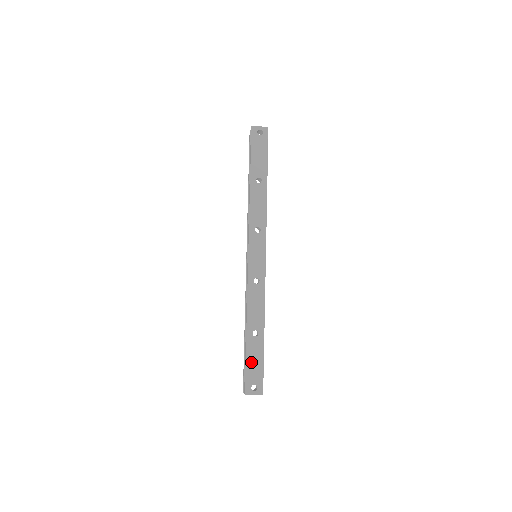
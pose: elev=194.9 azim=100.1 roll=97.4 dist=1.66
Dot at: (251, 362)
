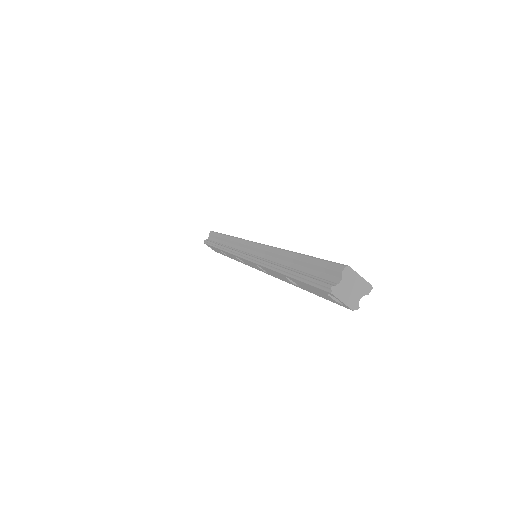
Dot at: occluded
